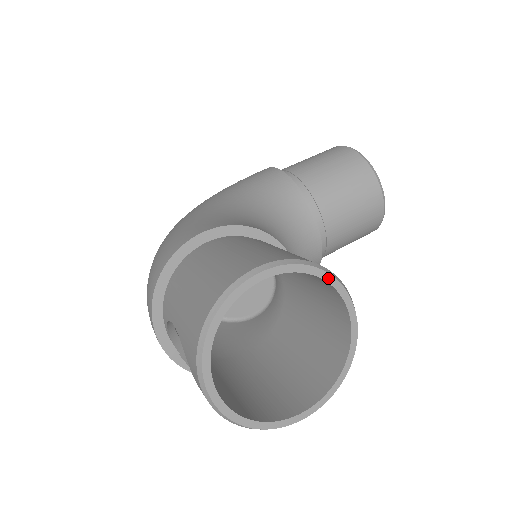
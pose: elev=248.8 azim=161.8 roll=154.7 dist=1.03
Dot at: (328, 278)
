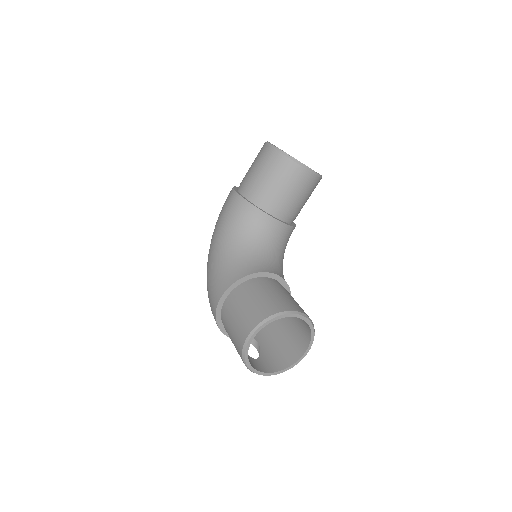
Dot at: (281, 317)
